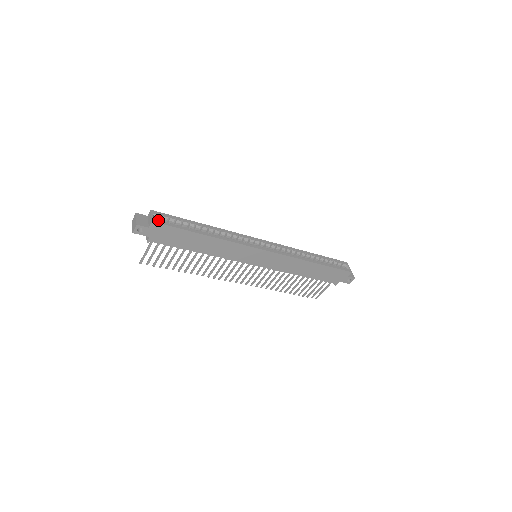
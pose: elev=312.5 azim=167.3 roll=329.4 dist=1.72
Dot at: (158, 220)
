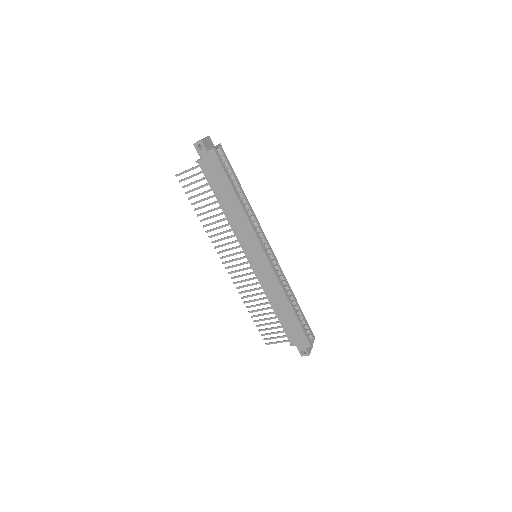
Dot at: occluded
